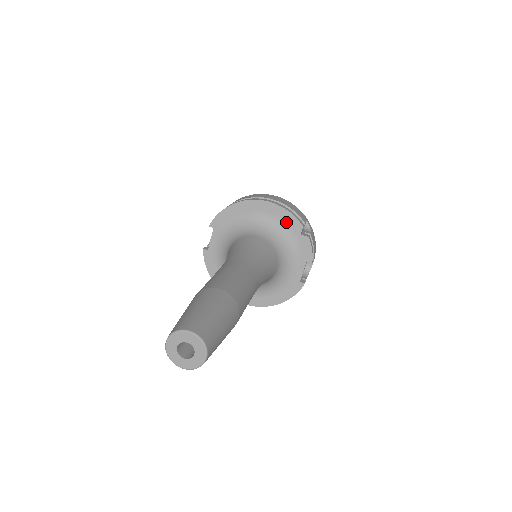
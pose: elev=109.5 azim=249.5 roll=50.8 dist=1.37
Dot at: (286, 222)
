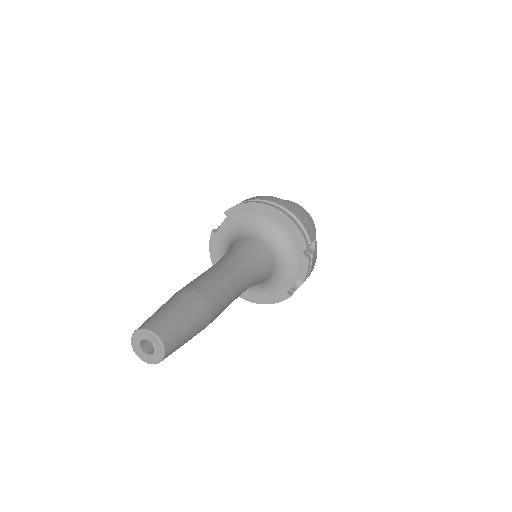
Dot at: (293, 237)
